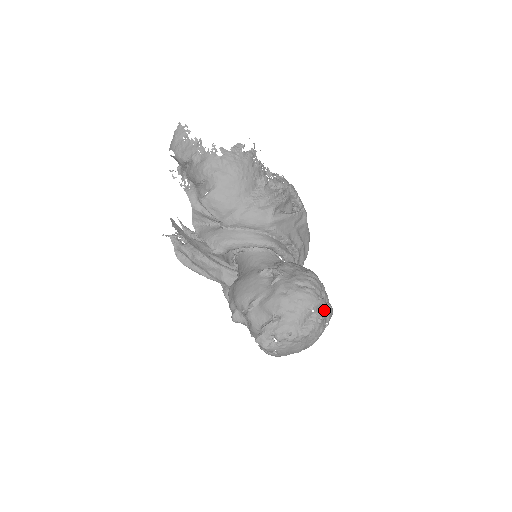
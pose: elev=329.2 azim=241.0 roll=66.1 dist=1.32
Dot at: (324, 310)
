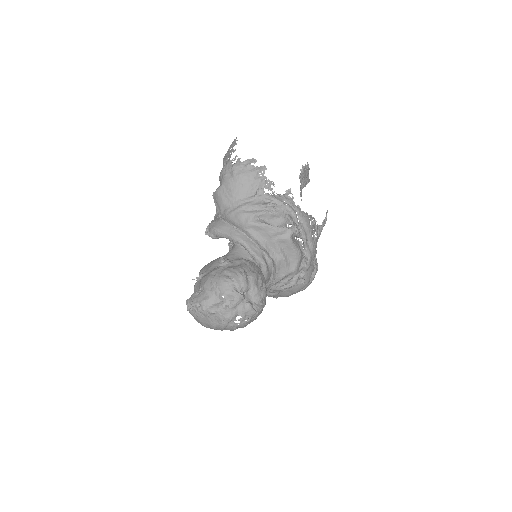
Dot at: (234, 301)
